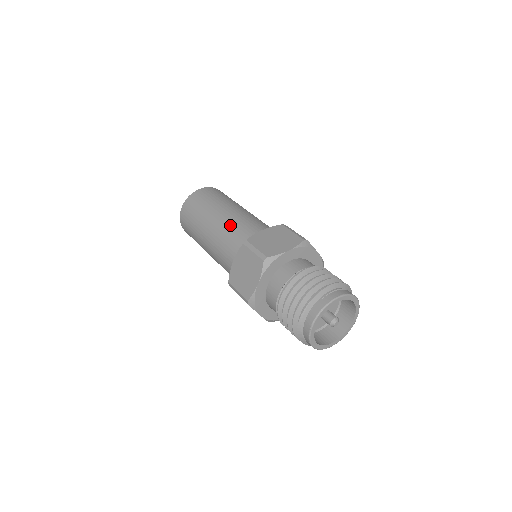
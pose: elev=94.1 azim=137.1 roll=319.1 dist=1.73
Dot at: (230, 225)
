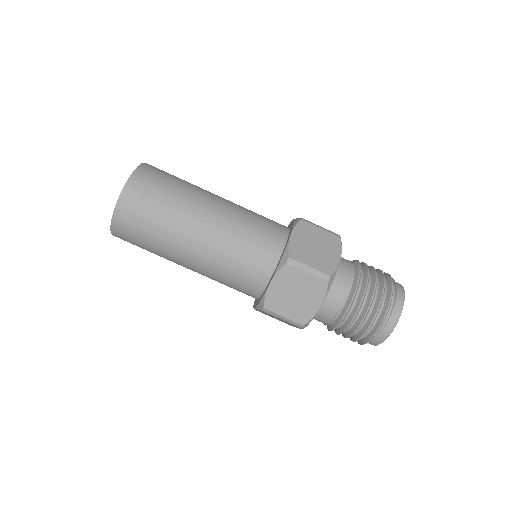
Dot at: (215, 270)
